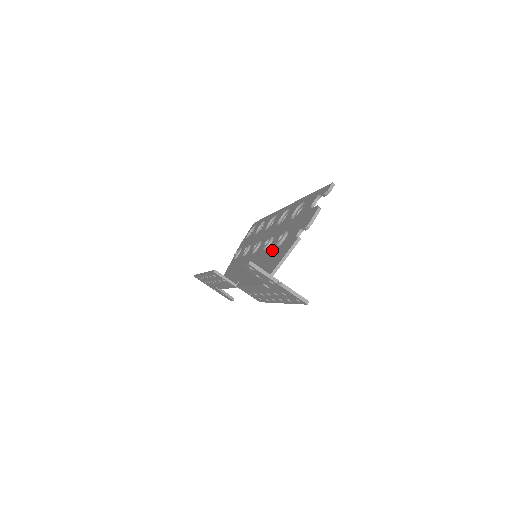
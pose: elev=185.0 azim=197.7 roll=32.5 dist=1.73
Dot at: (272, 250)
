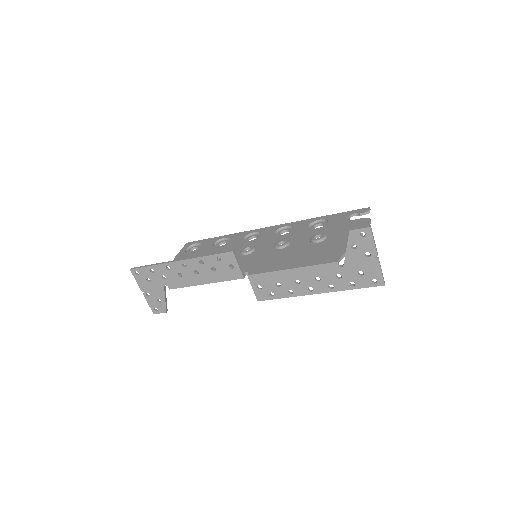
Dot at: (307, 245)
